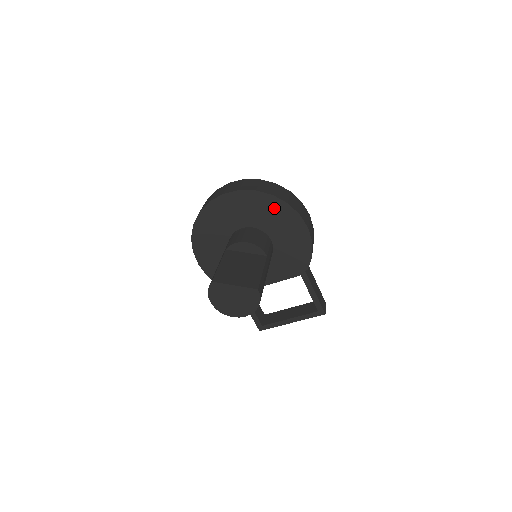
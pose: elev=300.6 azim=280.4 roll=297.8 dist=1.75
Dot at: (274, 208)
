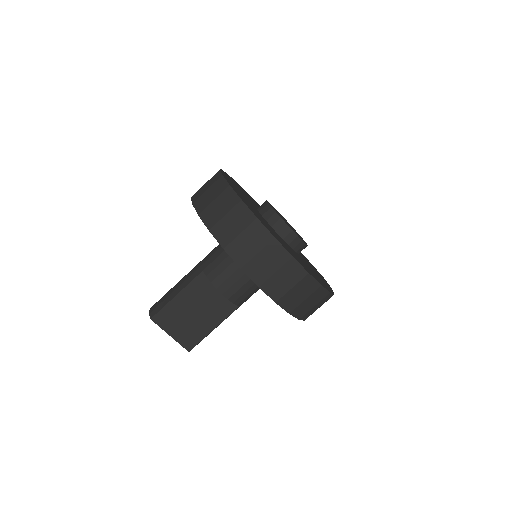
Dot at: occluded
